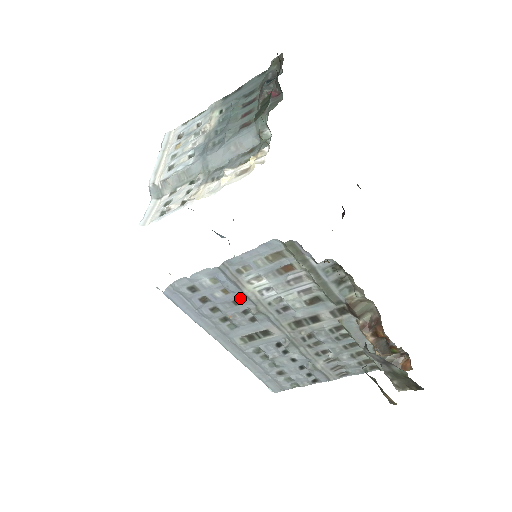
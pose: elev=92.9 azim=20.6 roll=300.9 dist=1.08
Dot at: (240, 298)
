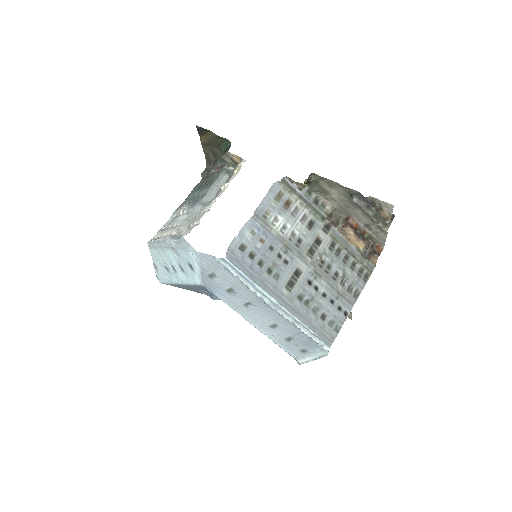
Dot at: (272, 242)
